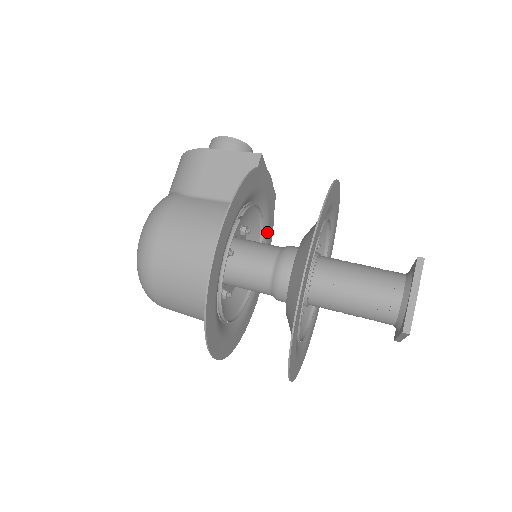
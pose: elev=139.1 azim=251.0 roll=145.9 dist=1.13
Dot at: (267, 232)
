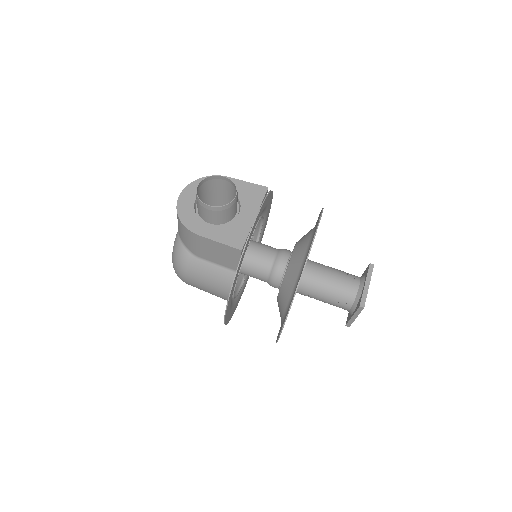
Dot at: (265, 207)
